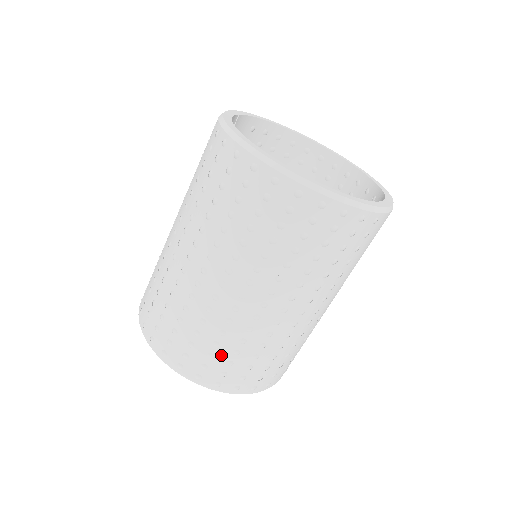
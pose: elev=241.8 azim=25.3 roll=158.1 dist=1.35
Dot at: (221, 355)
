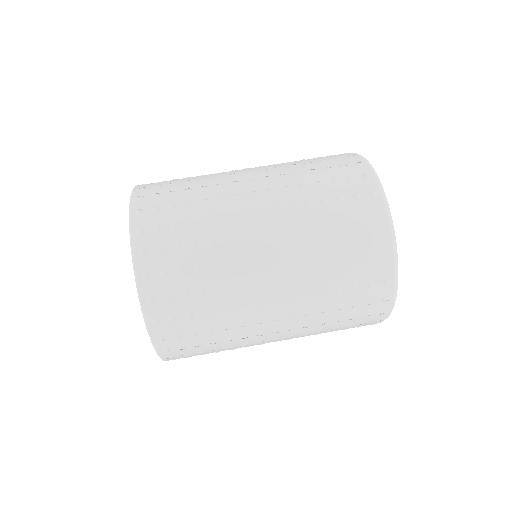
Dot at: (179, 180)
